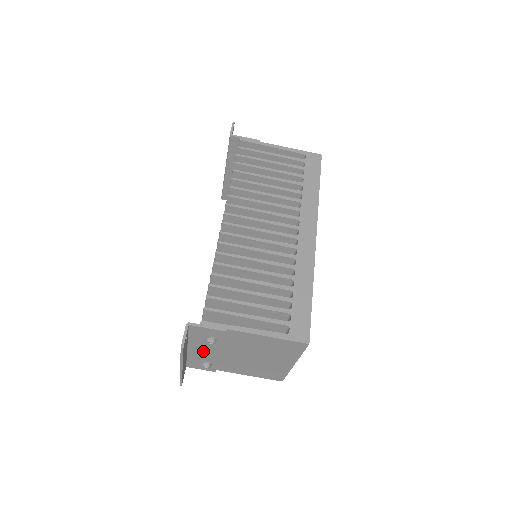
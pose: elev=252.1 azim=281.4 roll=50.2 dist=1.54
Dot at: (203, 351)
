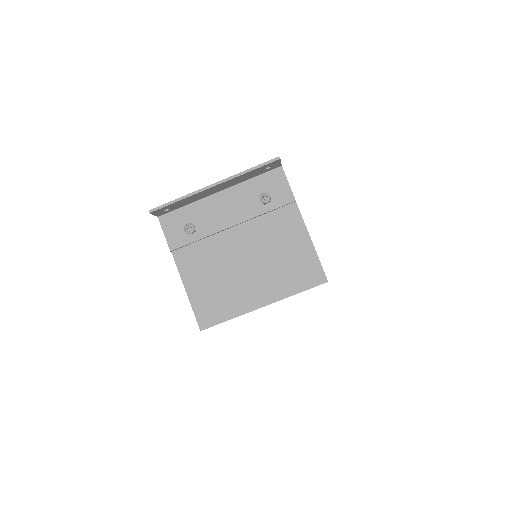
Dot at: (225, 208)
